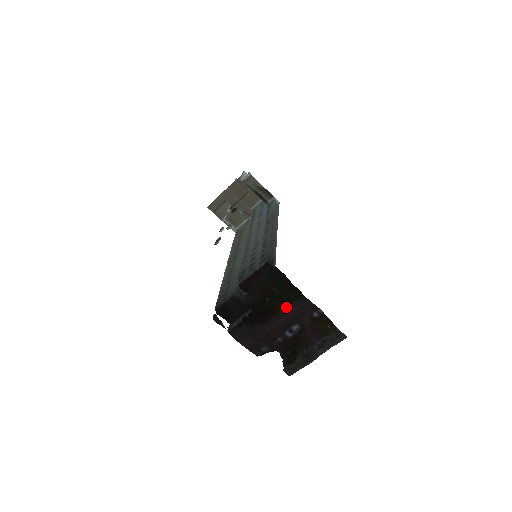
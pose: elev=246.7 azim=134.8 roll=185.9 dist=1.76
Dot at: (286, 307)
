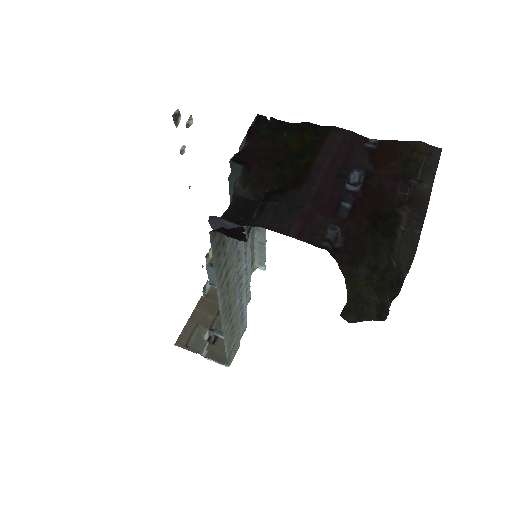
Dot at: (319, 151)
